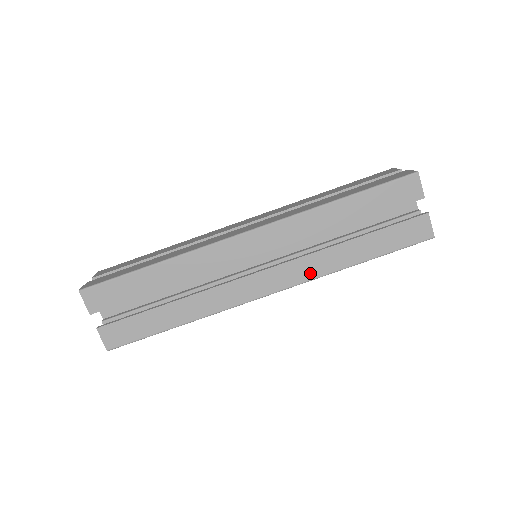
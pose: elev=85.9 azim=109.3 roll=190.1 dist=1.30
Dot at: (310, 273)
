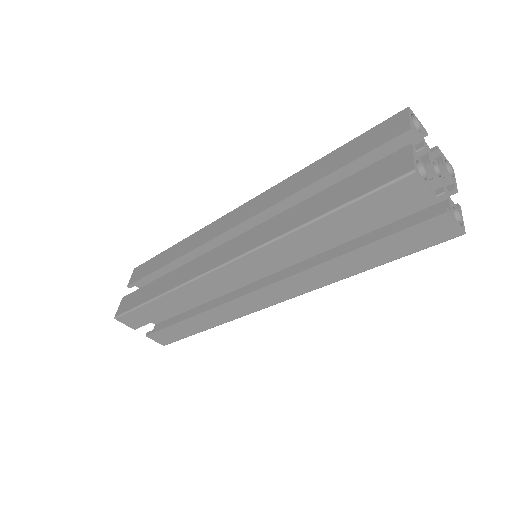
Dot at: (309, 285)
